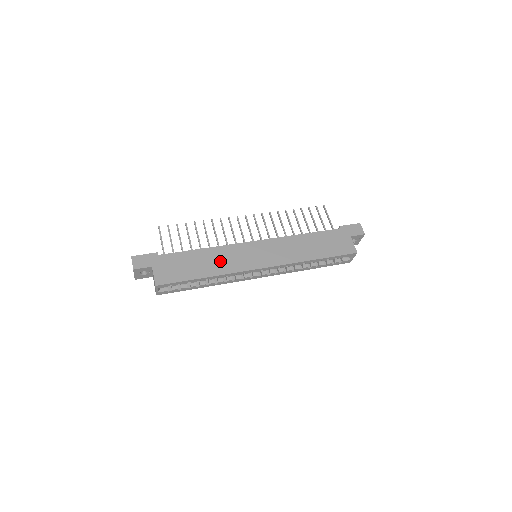
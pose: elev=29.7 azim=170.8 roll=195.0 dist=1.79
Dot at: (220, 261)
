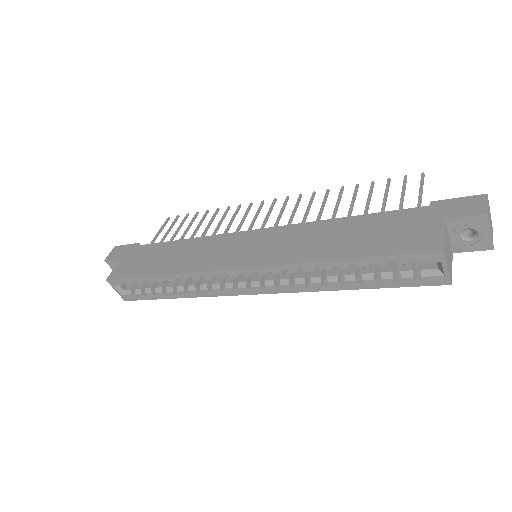
Dot at: (191, 255)
